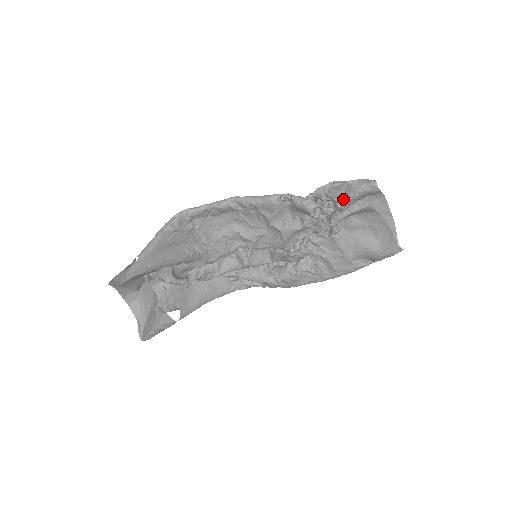
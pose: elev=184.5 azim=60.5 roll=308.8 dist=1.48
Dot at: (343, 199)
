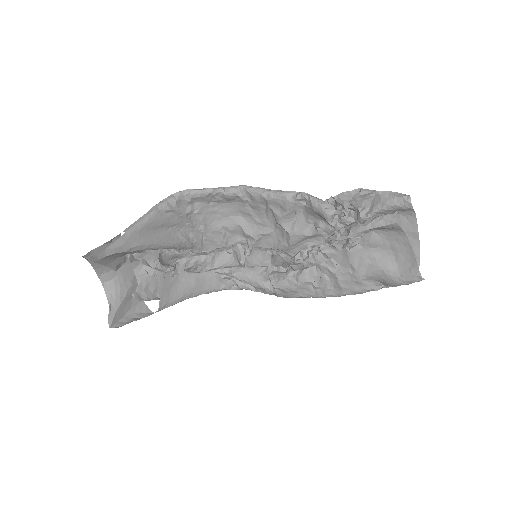
Dot at: (368, 210)
